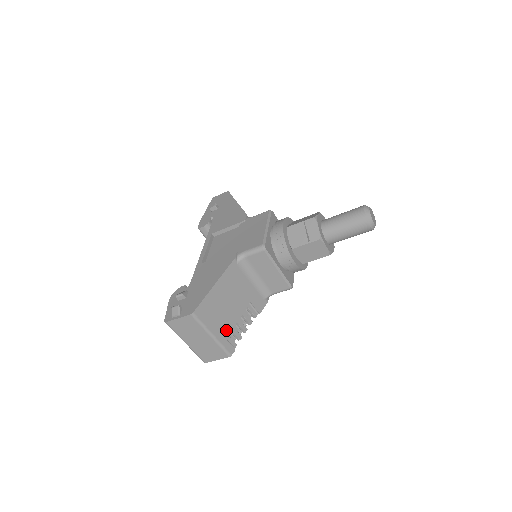
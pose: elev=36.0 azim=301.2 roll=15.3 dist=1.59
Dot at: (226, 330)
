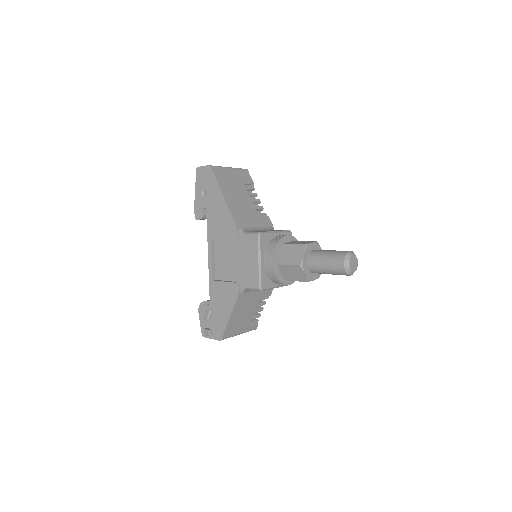
Dot at: (248, 324)
